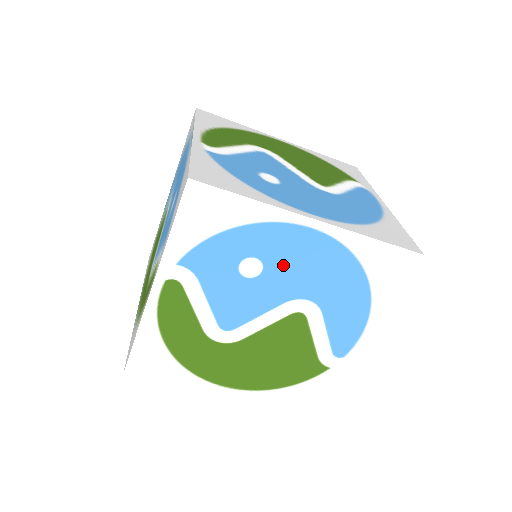
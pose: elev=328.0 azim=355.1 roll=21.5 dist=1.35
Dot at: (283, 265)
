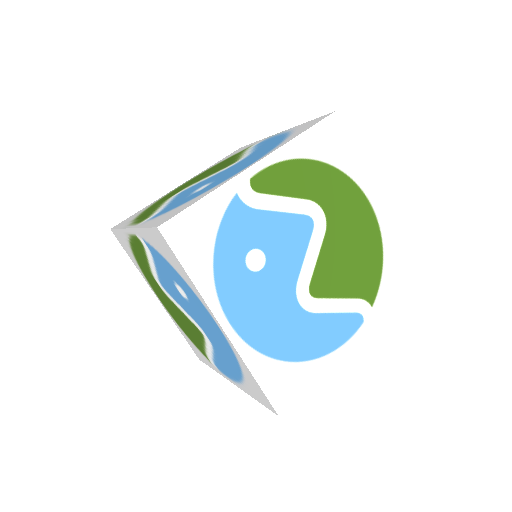
Dot at: (199, 314)
